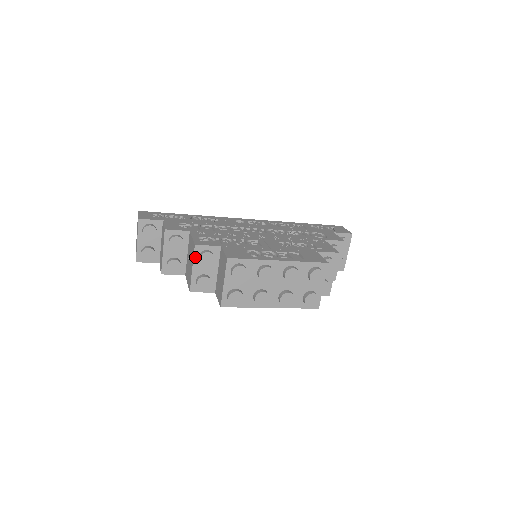
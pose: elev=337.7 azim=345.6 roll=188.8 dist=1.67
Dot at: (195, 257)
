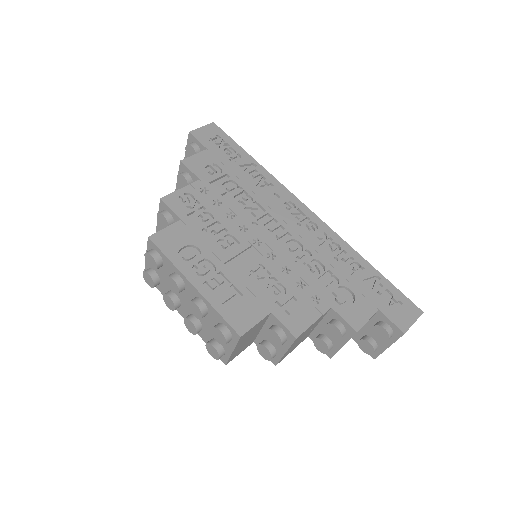
Dot at: (160, 210)
